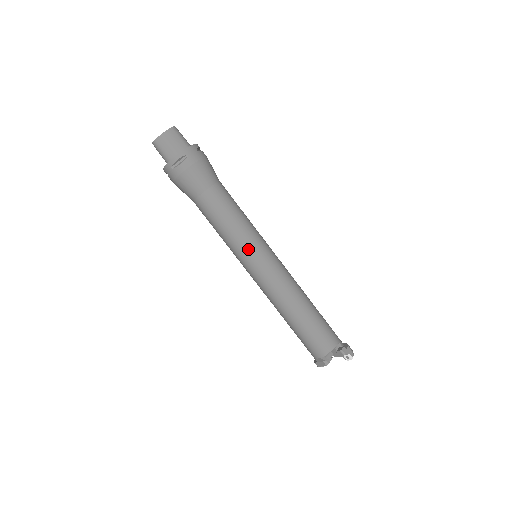
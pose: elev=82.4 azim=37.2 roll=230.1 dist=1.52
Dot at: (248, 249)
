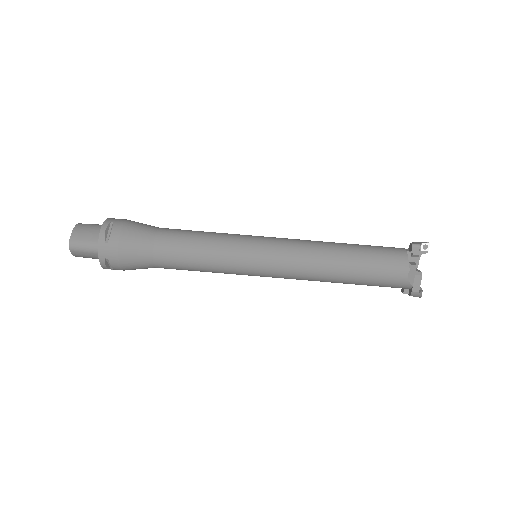
Dot at: (242, 244)
